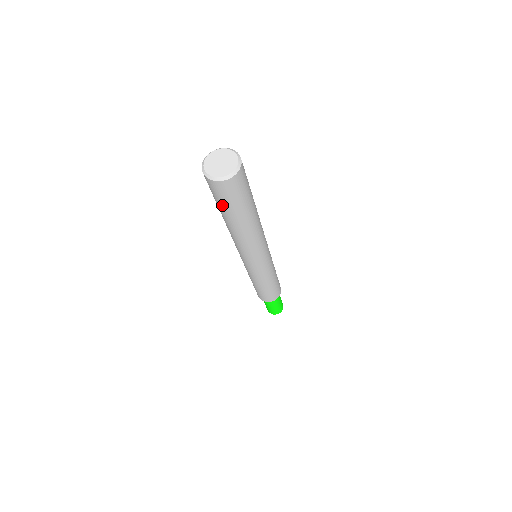
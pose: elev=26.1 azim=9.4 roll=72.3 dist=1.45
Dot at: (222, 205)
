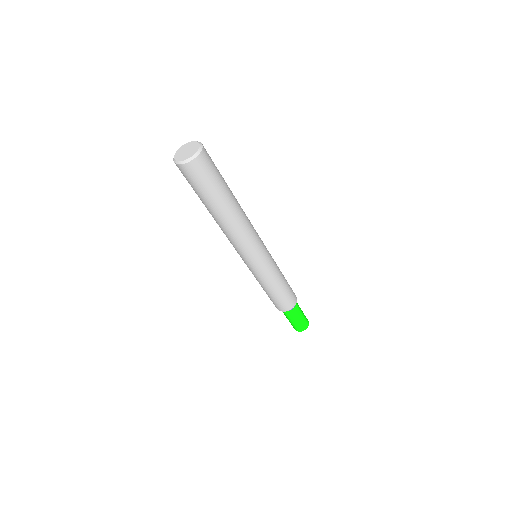
Dot at: (198, 191)
